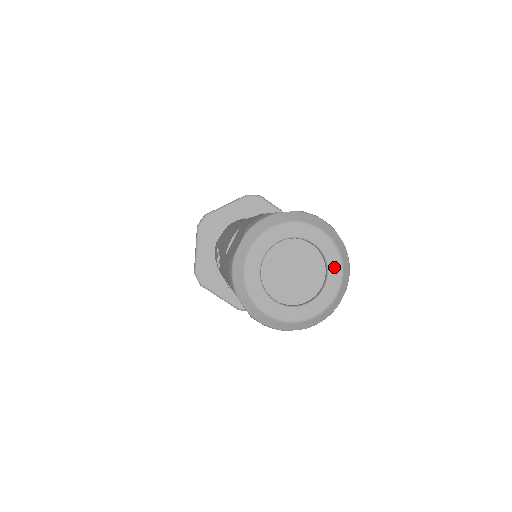
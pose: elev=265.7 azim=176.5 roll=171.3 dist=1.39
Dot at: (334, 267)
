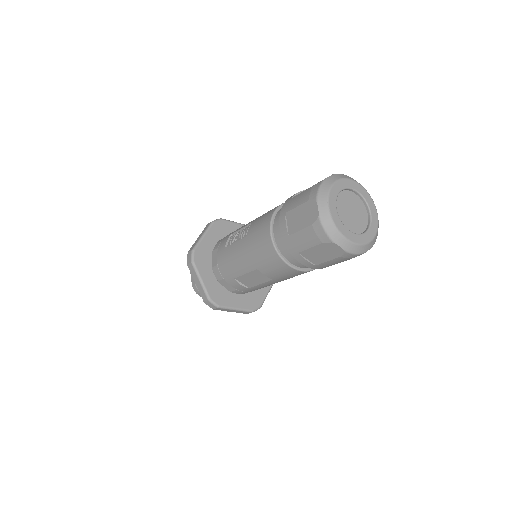
Dot at: (374, 225)
